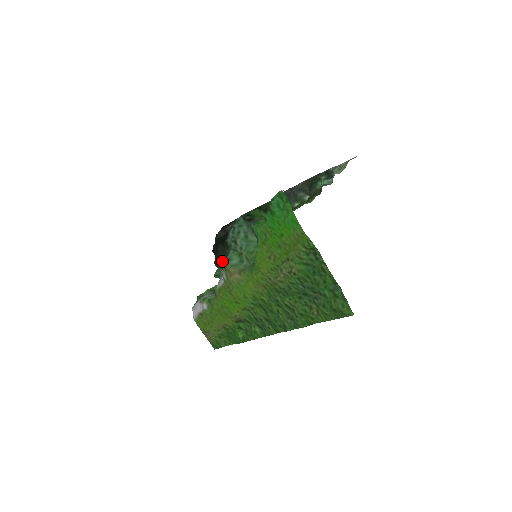
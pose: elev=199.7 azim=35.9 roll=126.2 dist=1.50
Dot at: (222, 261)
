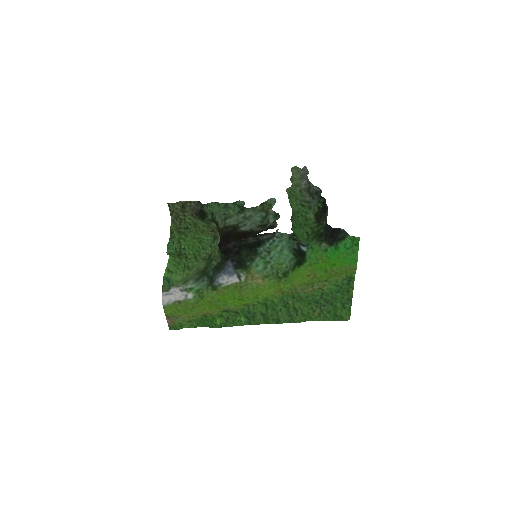
Dot at: (248, 266)
